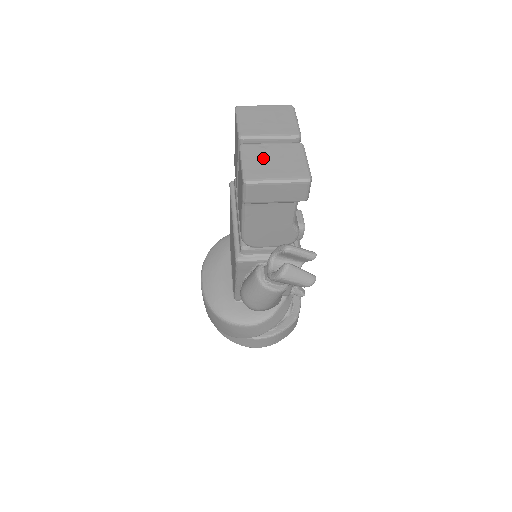
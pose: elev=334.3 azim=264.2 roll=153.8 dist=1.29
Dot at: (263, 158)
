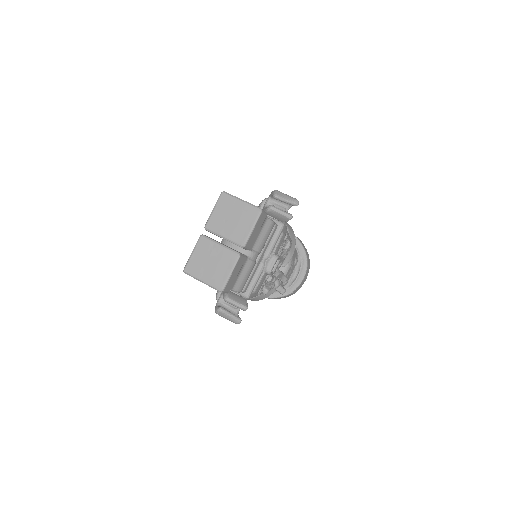
Dot at: (205, 257)
